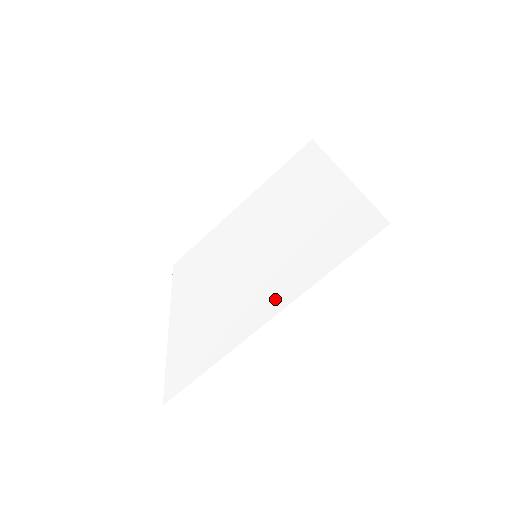
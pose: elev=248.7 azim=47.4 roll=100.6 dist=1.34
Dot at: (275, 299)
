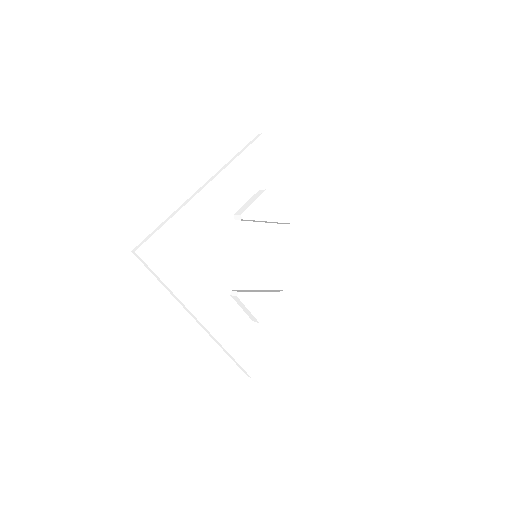
Dot at: occluded
